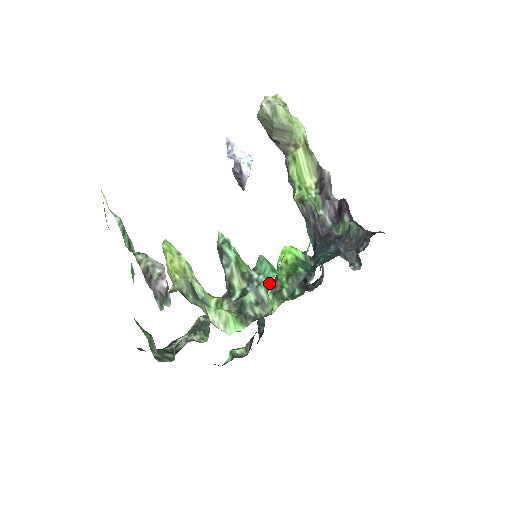
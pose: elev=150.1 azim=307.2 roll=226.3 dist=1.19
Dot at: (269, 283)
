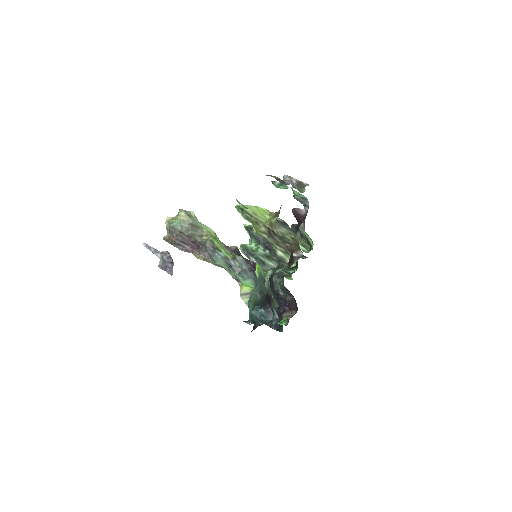
Dot at: occluded
